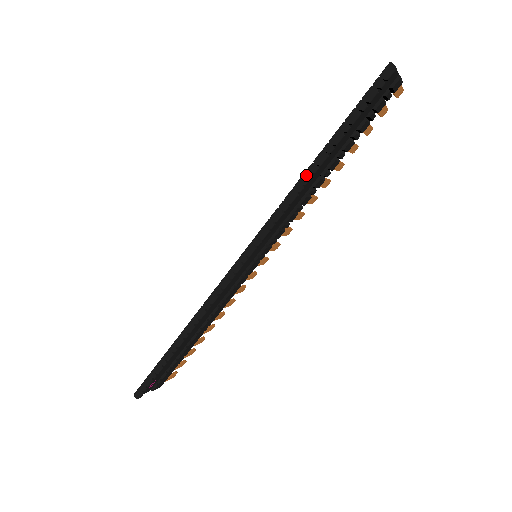
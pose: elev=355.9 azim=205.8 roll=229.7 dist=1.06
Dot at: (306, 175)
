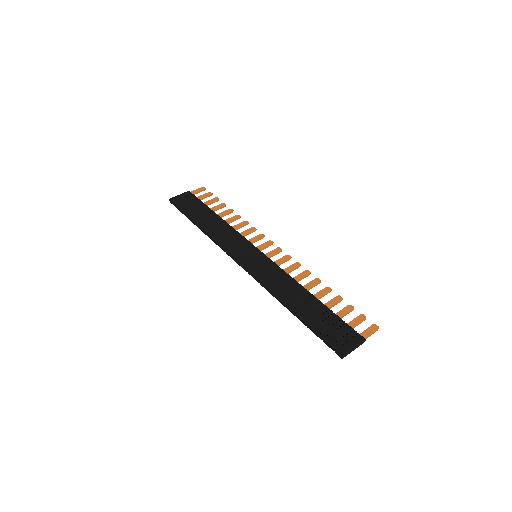
Dot at: (283, 304)
